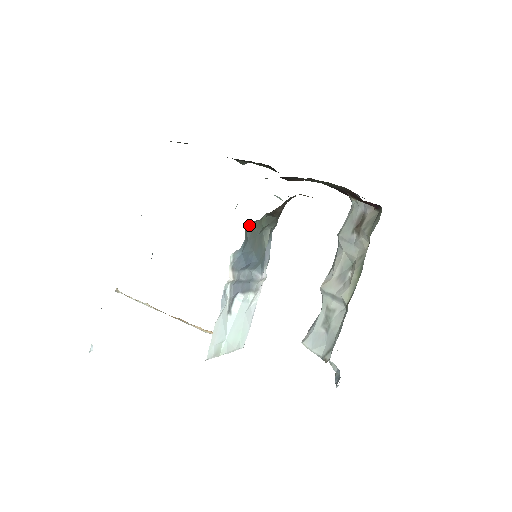
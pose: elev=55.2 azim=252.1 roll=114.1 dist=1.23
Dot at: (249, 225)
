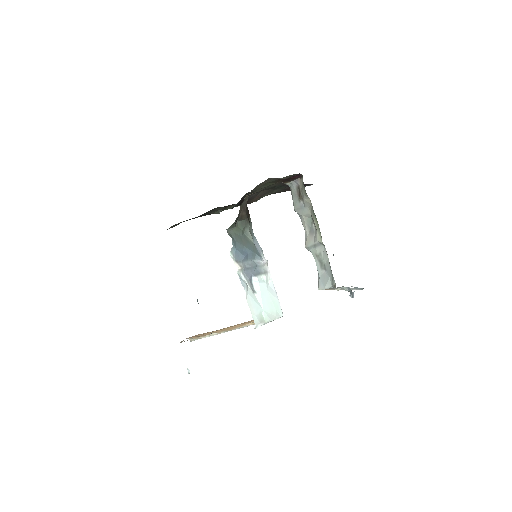
Dot at: (231, 232)
